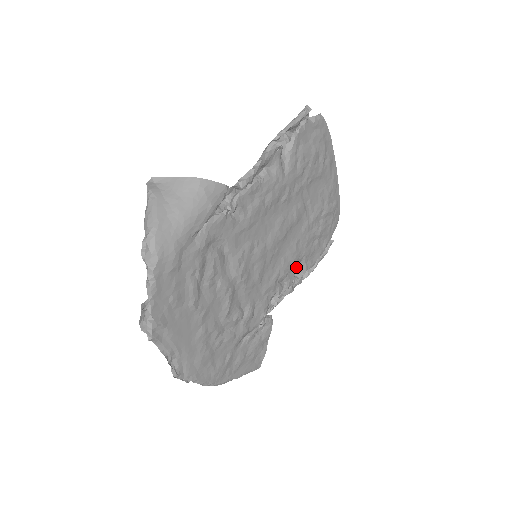
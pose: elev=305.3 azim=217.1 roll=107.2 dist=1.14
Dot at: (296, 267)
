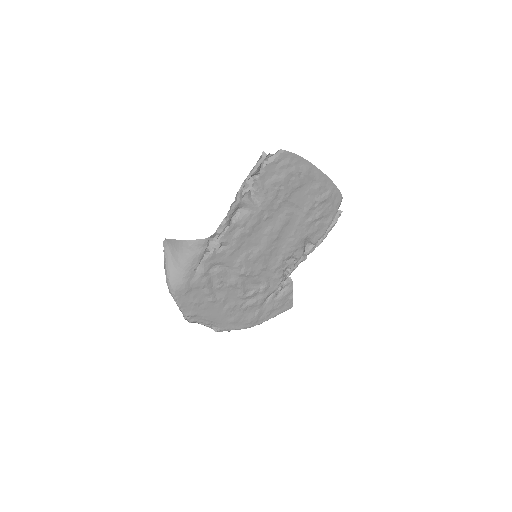
Dot at: (302, 246)
